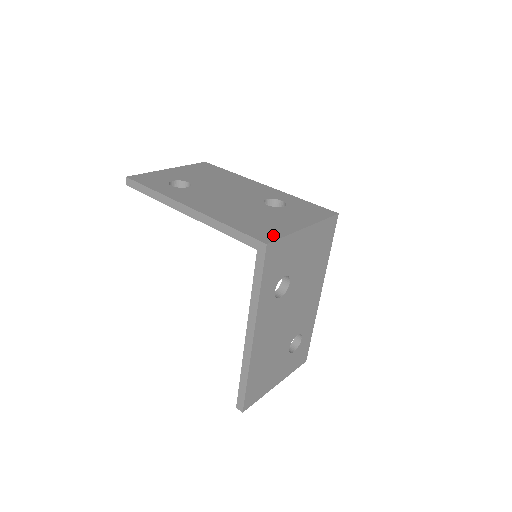
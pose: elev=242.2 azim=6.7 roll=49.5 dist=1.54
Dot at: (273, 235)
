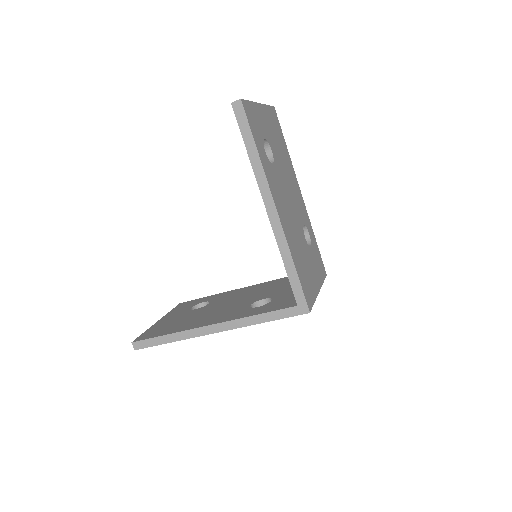
Dot at: (311, 298)
